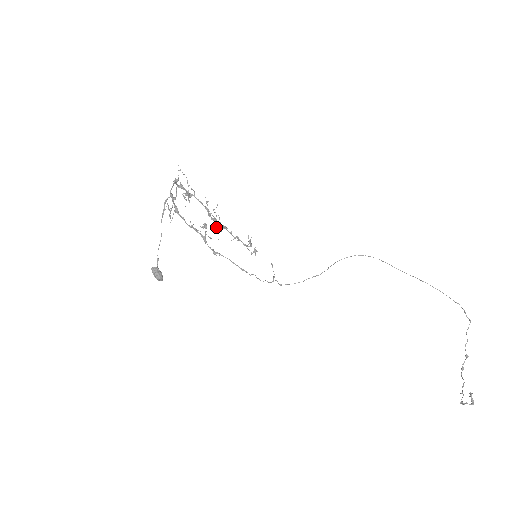
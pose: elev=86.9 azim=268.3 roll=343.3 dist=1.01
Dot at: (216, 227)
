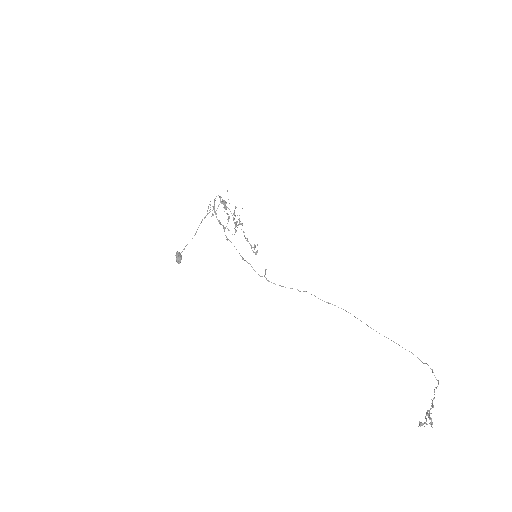
Dot at: (235, 226)
